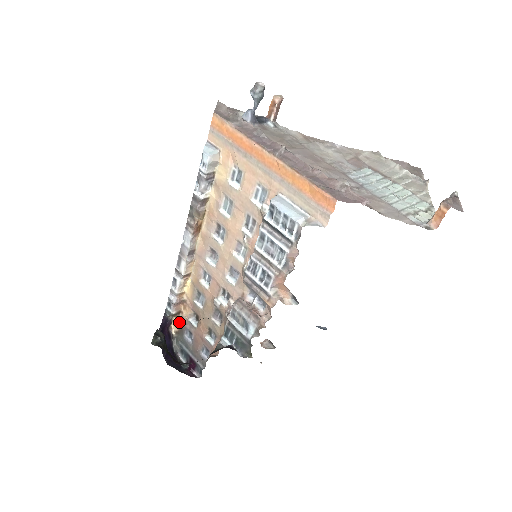
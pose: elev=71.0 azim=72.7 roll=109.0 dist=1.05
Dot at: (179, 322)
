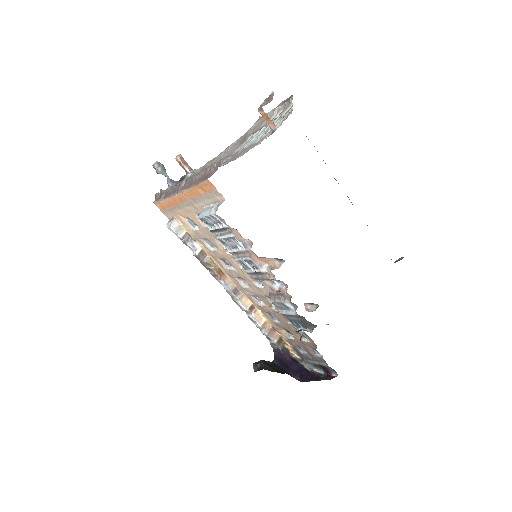
Dot at: (289, 346)
